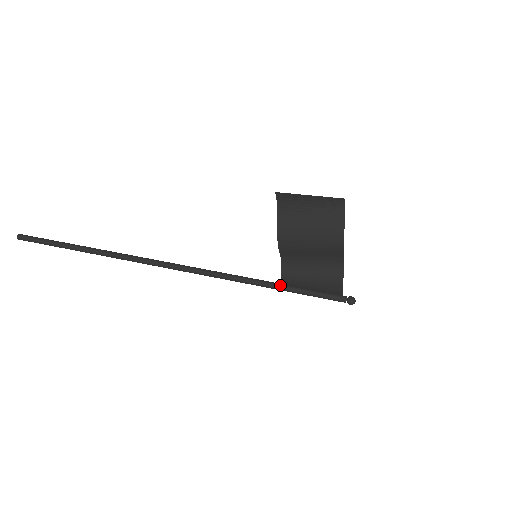
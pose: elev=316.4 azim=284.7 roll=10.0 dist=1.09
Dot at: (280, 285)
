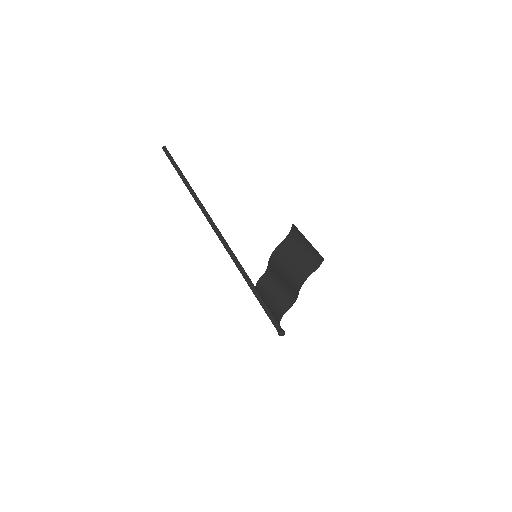
Dot at: (254, 287)
